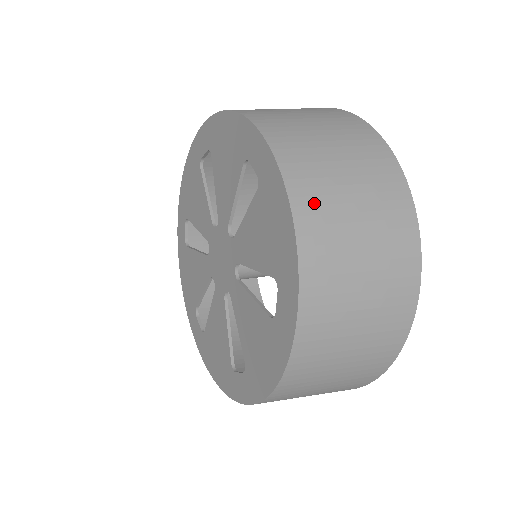
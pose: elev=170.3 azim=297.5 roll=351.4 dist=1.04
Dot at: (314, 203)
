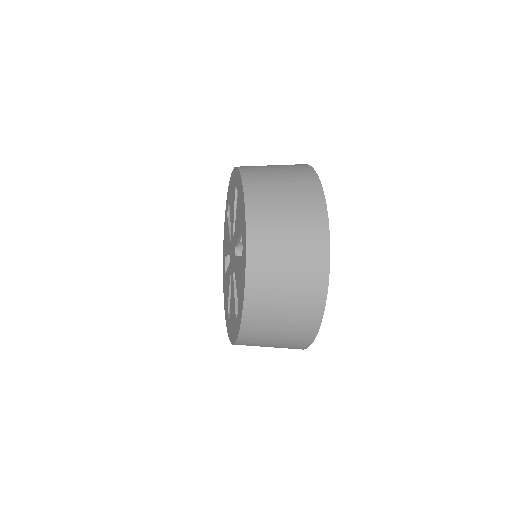
Dot at: (260, 287)
